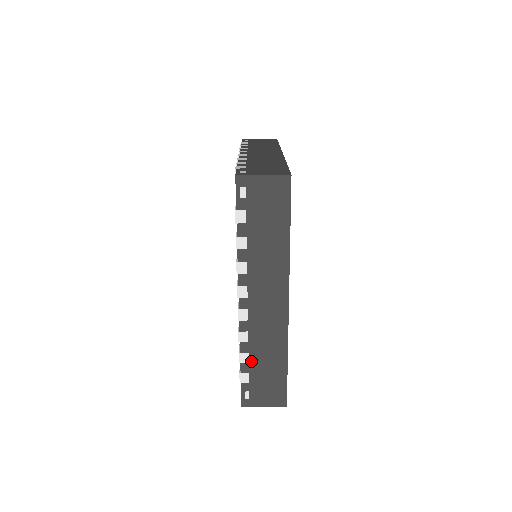
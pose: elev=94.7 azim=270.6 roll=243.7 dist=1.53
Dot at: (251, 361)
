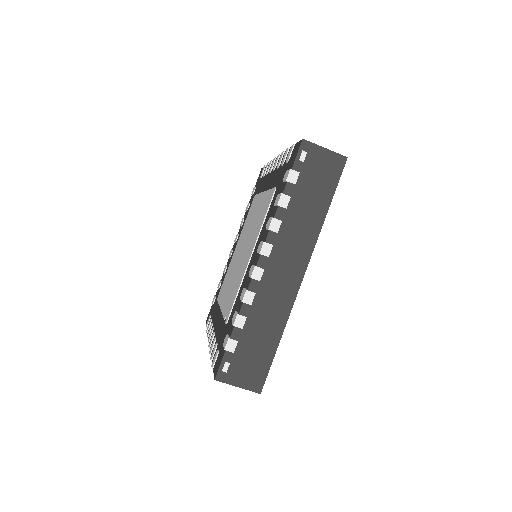
Dot at: occluded
